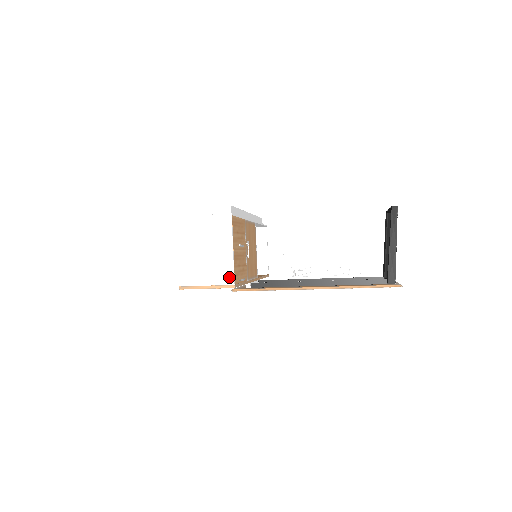
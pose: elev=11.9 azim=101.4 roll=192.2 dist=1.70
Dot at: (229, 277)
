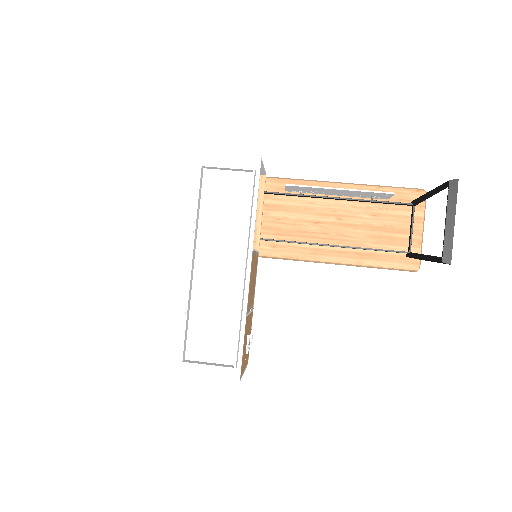
Dot at: occluded
